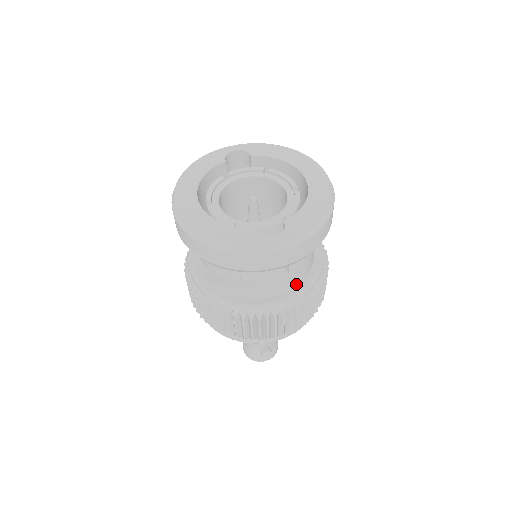
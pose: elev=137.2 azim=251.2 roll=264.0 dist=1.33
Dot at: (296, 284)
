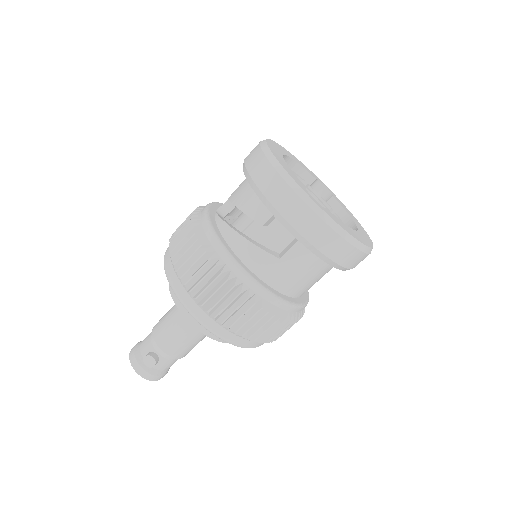
Dot at: (268, 283)
